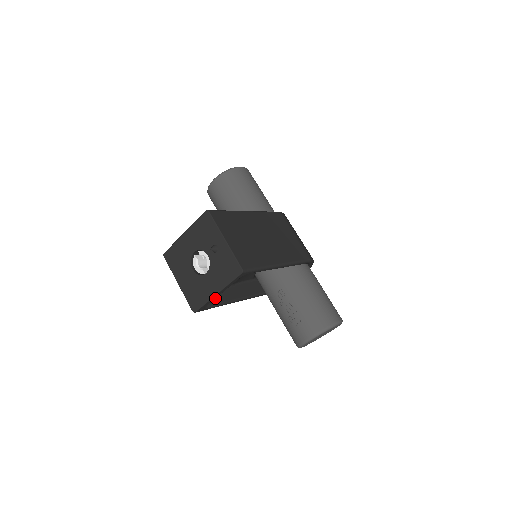
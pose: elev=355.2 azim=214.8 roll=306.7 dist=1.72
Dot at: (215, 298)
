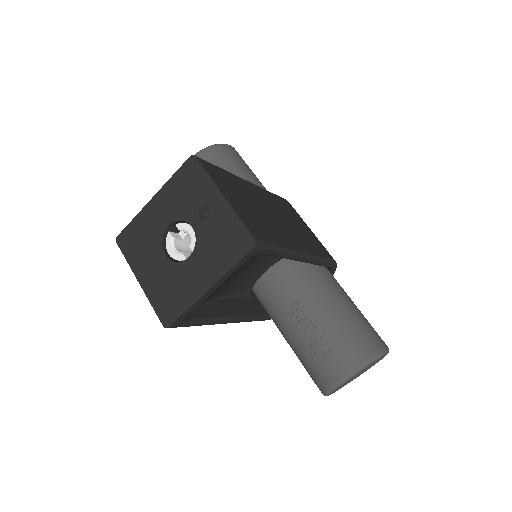
Dot at: (199, 310)
